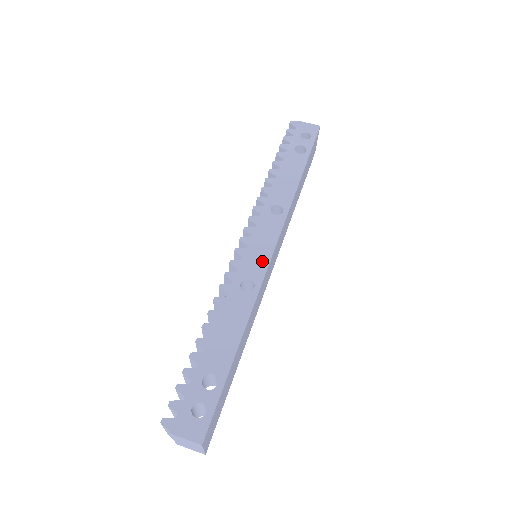
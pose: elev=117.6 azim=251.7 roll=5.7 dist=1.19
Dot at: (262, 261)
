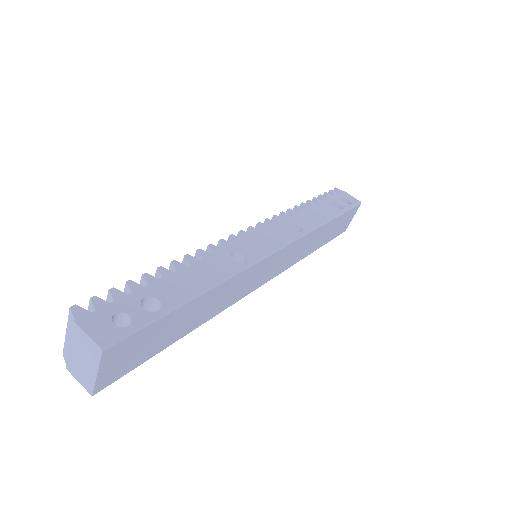
Dot at: (263, 250)
